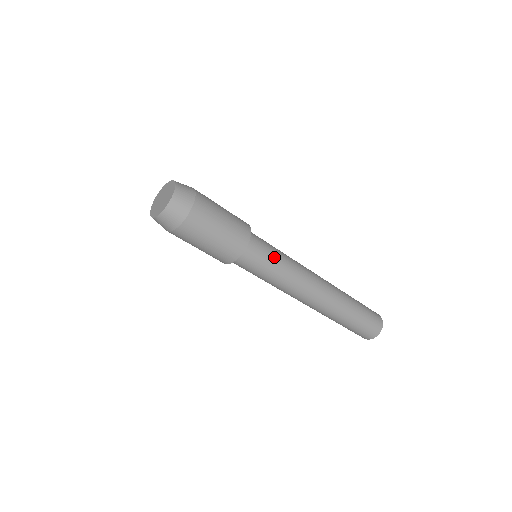
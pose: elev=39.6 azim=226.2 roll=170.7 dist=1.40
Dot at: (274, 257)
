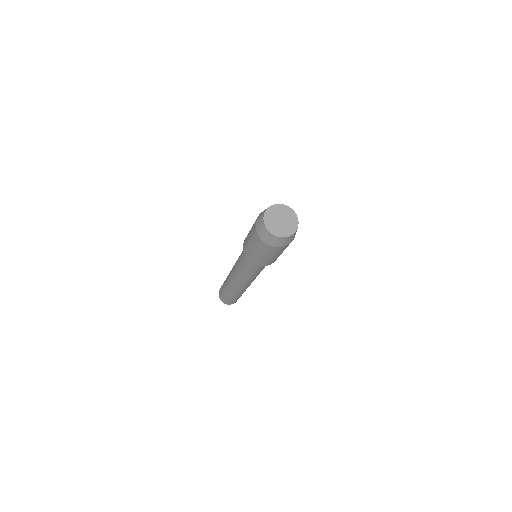
Dot at: (261, 270)
